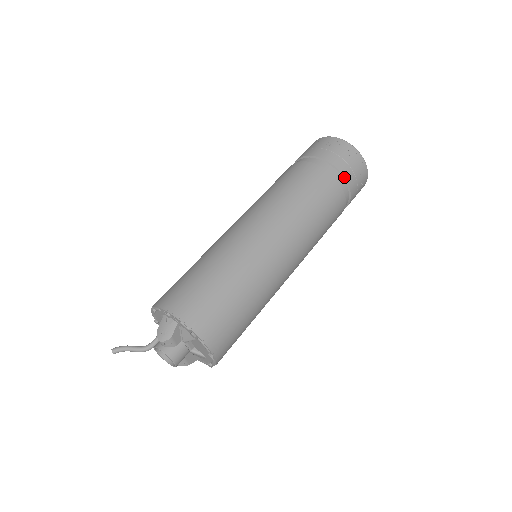
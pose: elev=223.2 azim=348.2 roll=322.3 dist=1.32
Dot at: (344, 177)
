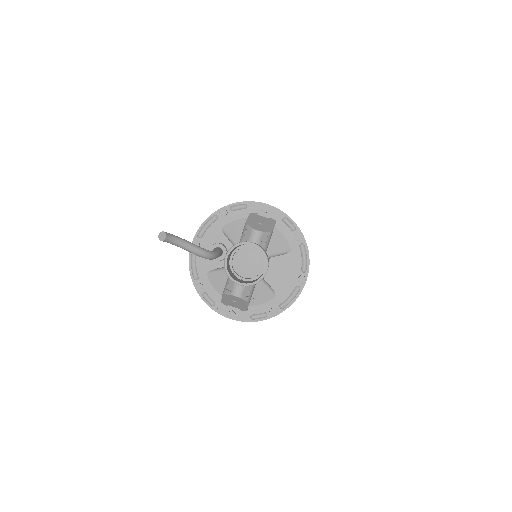
Dot at: occluded
